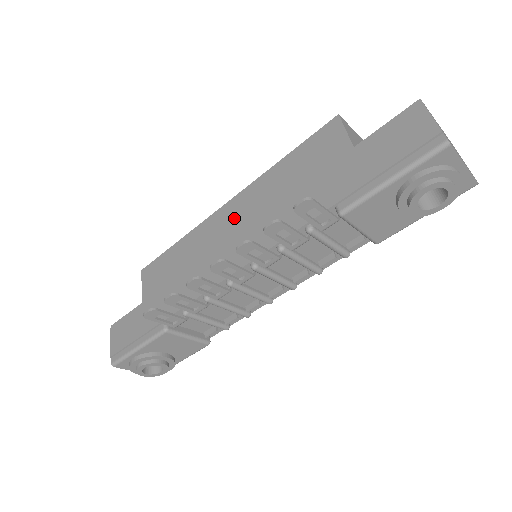
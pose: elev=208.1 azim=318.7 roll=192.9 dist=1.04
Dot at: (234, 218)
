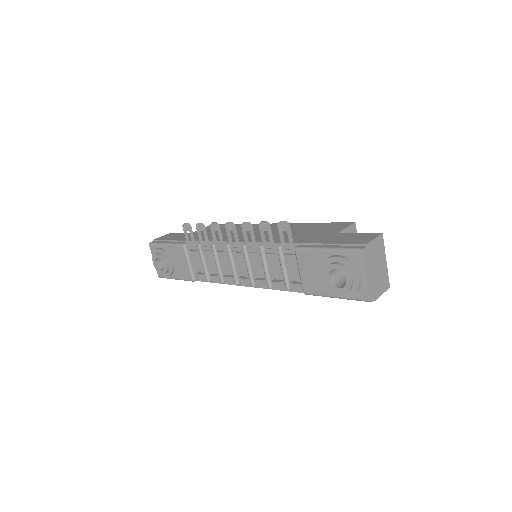
Dot at: occluded
